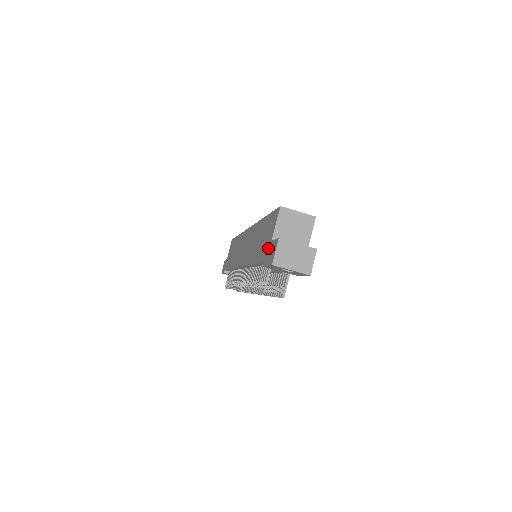
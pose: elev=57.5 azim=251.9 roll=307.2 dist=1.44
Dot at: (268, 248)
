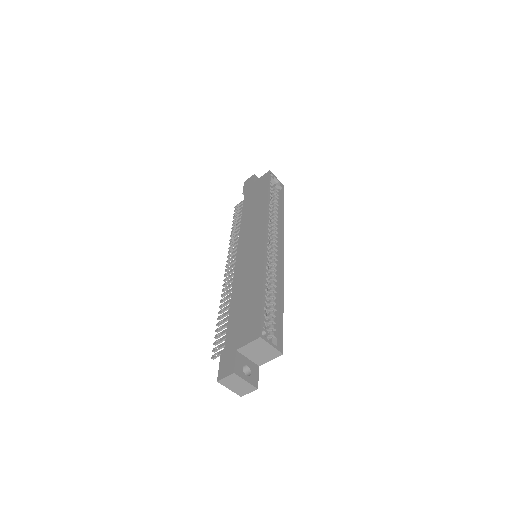
Dot at: (232, 348)
